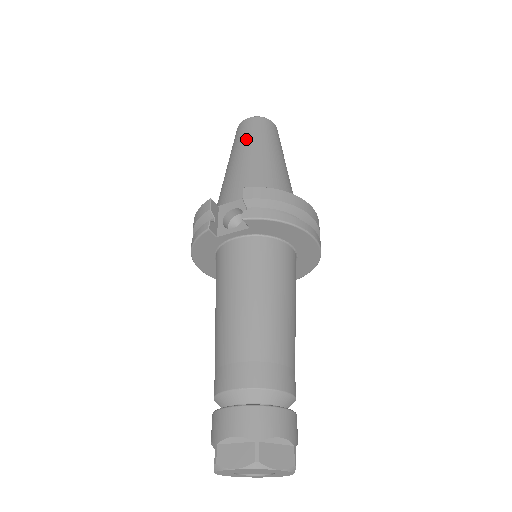
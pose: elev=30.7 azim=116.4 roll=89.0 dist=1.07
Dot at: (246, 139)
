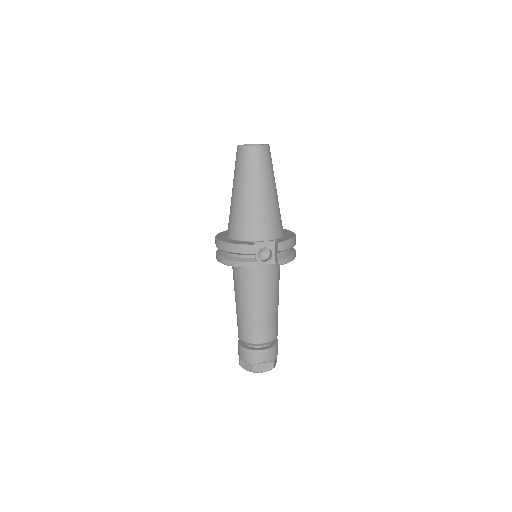
Dot at: (261, 175)
